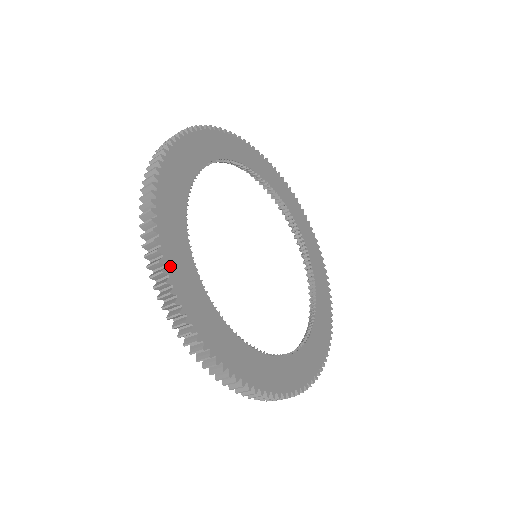
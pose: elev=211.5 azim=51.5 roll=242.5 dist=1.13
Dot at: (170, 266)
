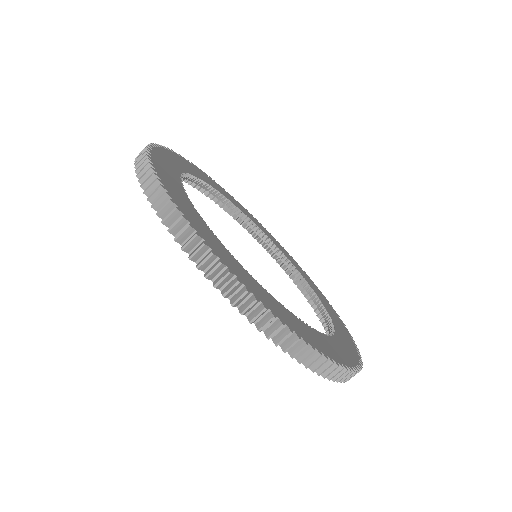
Dot at: (156, 164)
